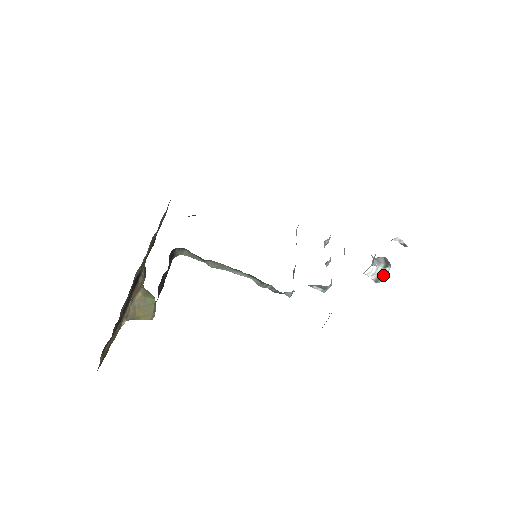
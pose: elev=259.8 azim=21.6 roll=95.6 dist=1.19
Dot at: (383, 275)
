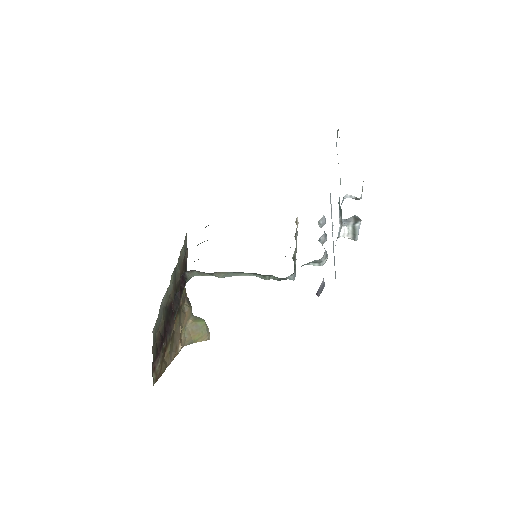
Dot at: (356, 232)
